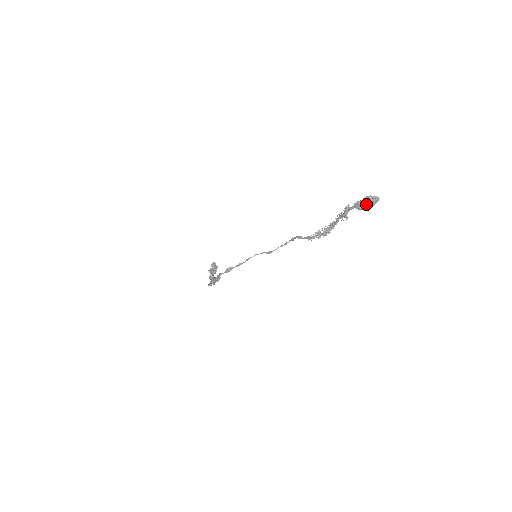
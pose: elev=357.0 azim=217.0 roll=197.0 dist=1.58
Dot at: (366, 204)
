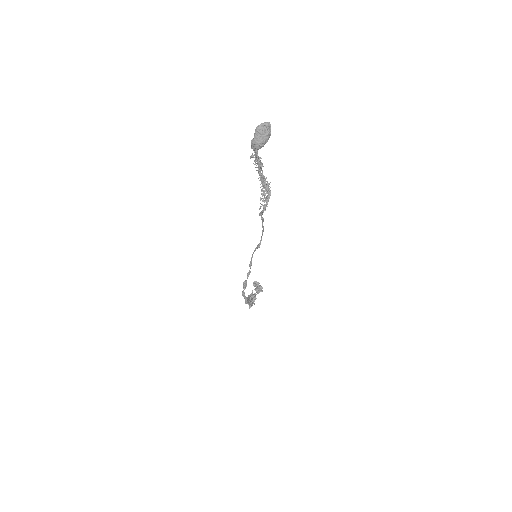
Dot at: (259, 138)
